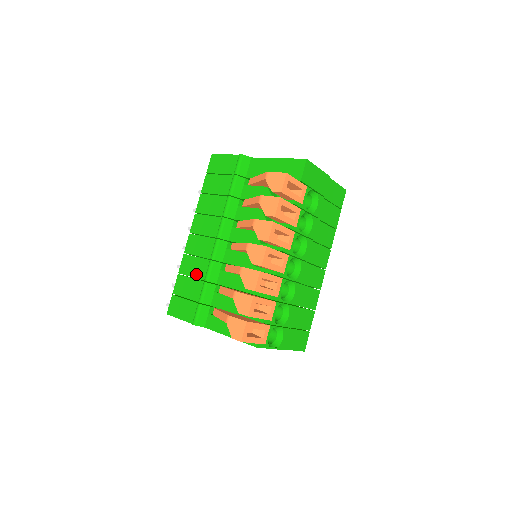
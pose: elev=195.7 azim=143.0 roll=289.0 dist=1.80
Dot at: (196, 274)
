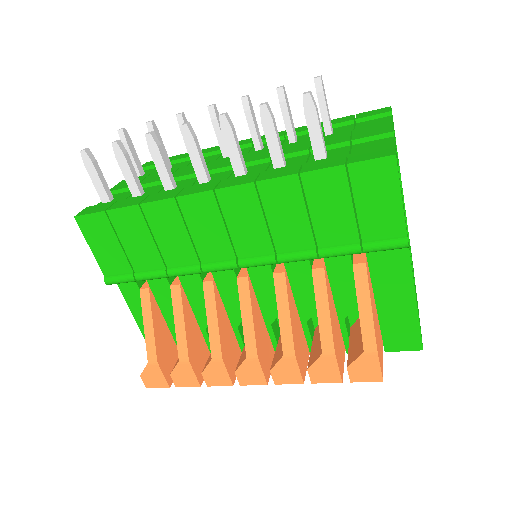
Dot at: (164, 247)
